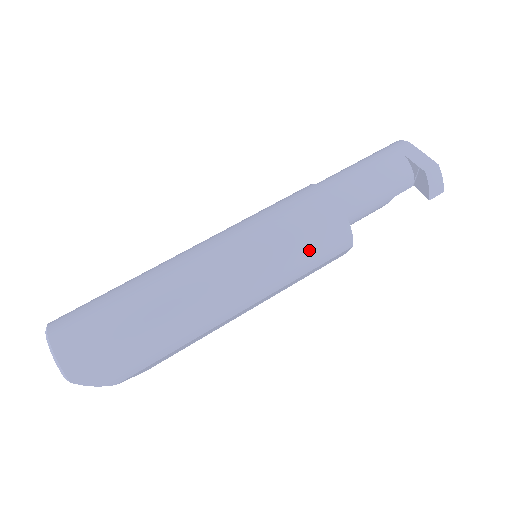
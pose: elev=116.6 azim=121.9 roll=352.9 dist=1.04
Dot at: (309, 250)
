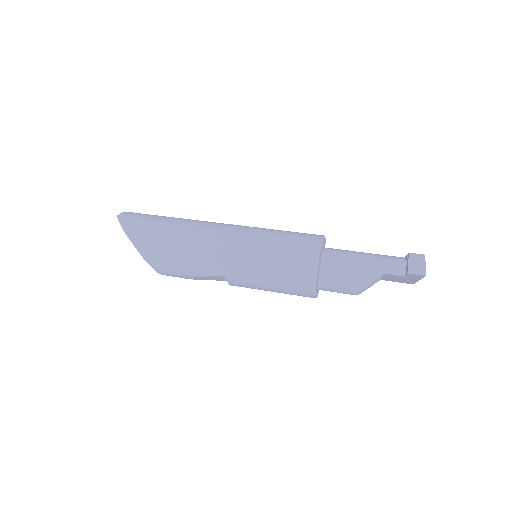
Dot at: (283, 239)
